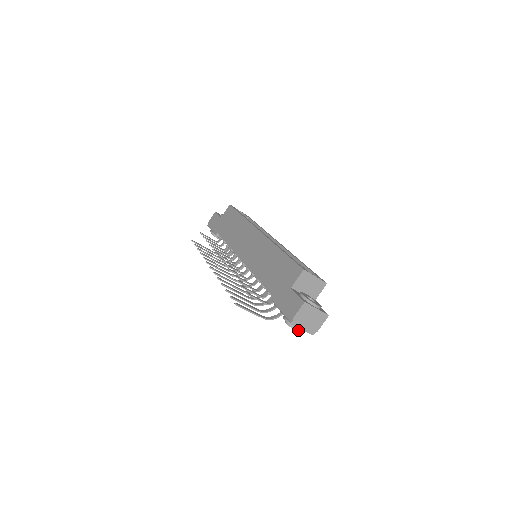
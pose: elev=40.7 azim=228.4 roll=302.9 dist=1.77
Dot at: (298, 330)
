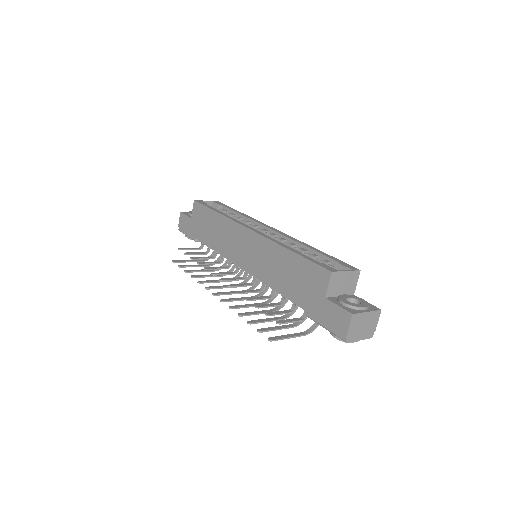
Dot at: occluded
